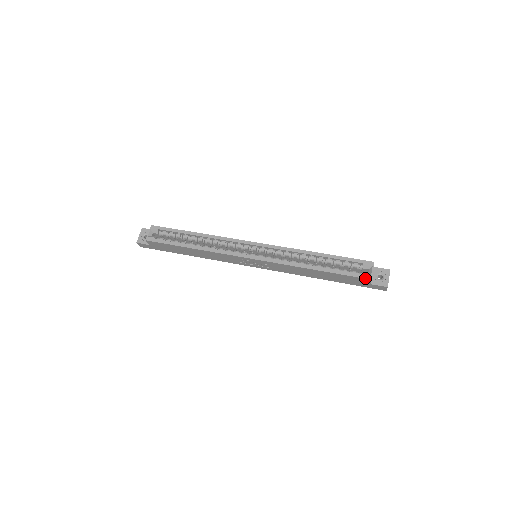
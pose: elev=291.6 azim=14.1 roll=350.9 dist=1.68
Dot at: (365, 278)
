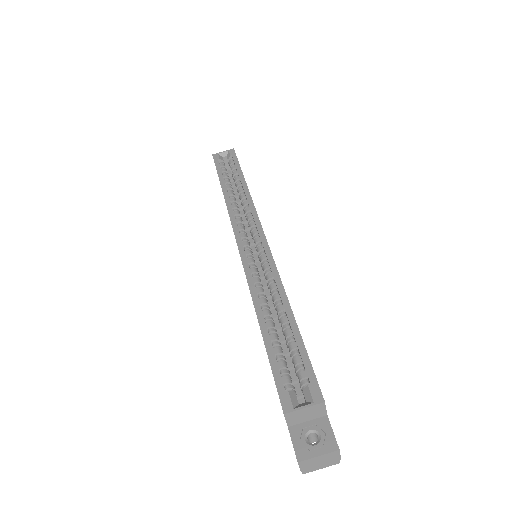
Dot at: (281, 401)
